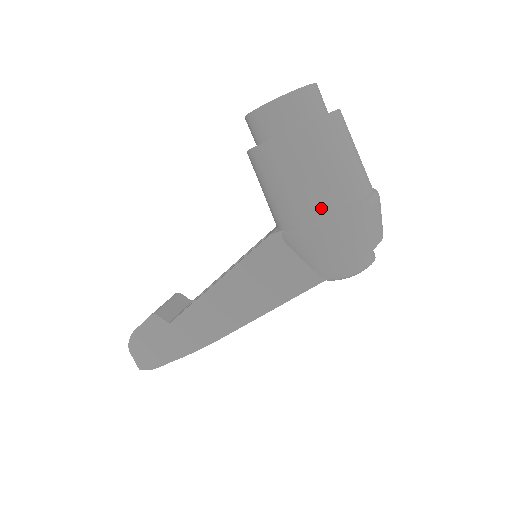
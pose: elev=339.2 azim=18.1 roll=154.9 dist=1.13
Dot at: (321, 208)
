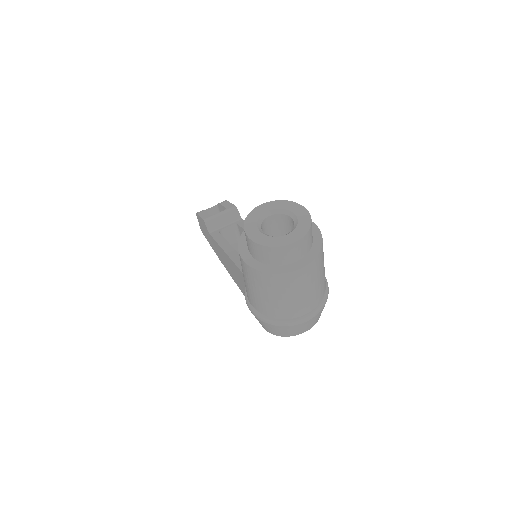
Dot at: (254, 304)
